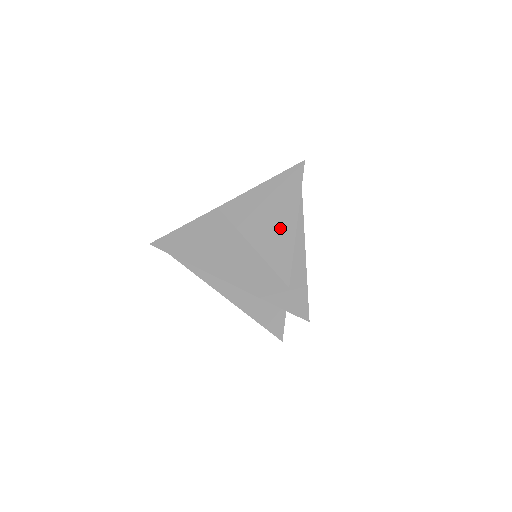
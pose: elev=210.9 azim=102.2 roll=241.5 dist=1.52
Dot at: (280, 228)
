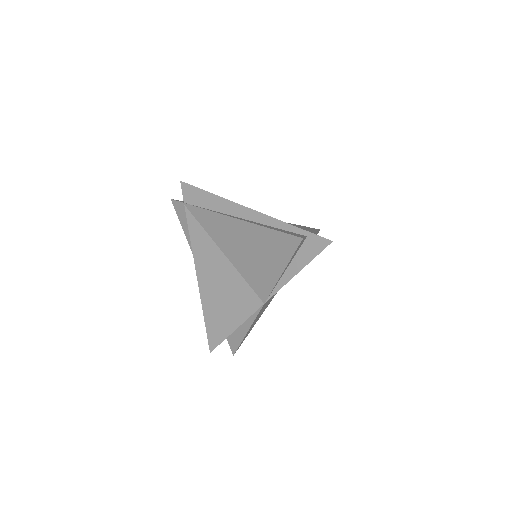
Dot at: occluded
